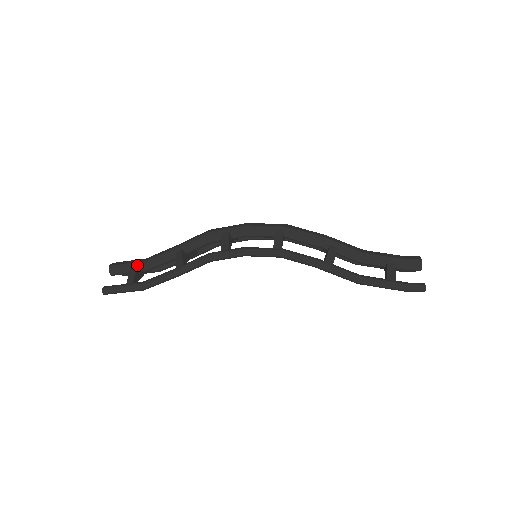
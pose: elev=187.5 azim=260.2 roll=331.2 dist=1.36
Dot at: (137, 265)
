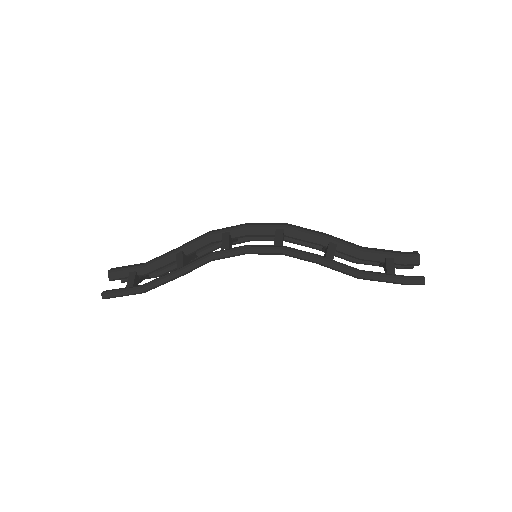
Dot at: (137, 269)
